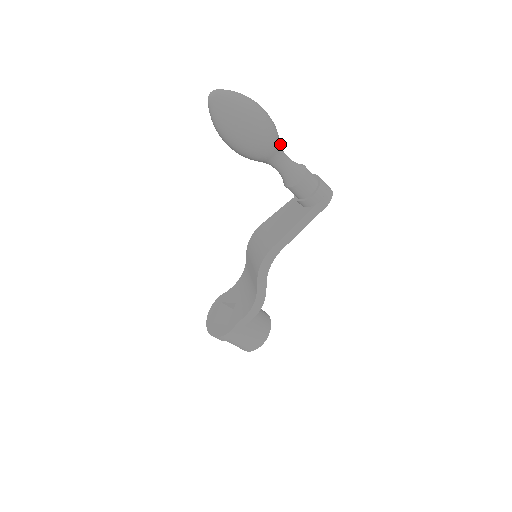
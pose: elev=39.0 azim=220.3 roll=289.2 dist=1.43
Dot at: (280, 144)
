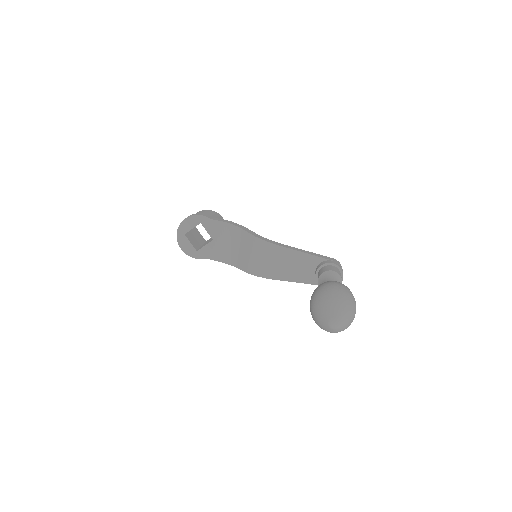
Dot at: occluded
